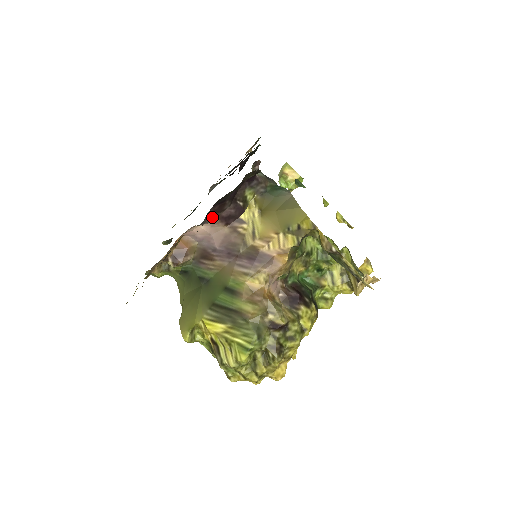
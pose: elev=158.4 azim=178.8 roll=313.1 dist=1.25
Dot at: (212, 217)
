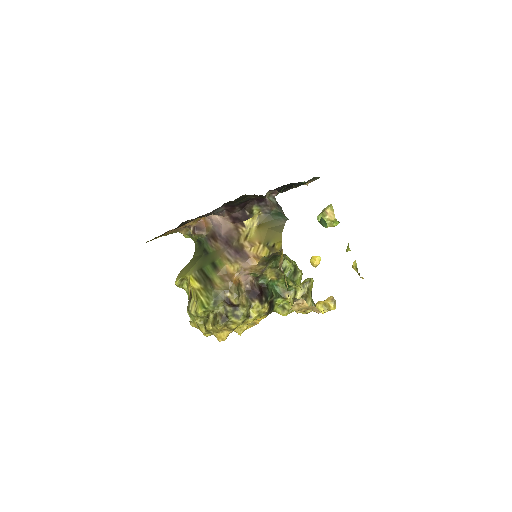
Dot at: (225, 213)
